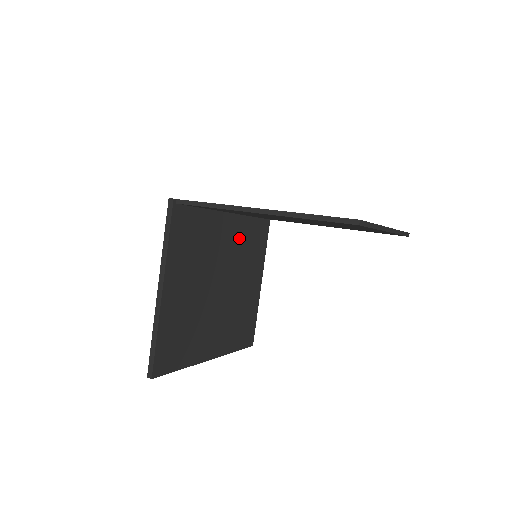
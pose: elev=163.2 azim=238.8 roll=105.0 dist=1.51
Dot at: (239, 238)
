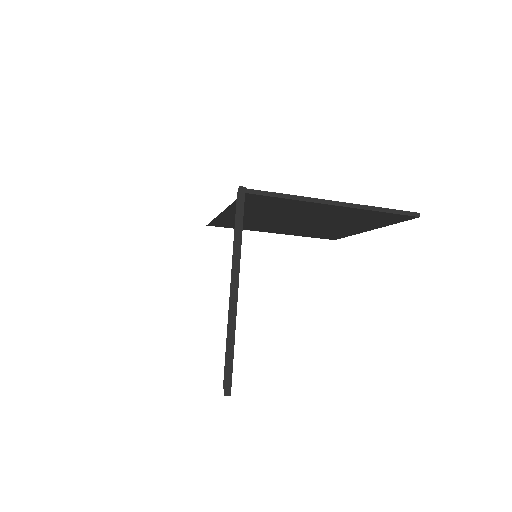
Dot at: occluded
